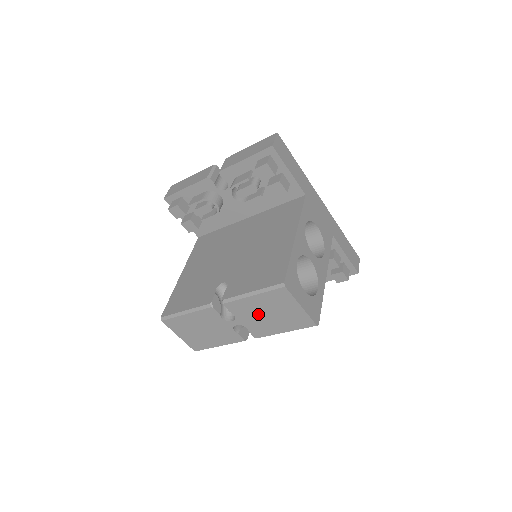
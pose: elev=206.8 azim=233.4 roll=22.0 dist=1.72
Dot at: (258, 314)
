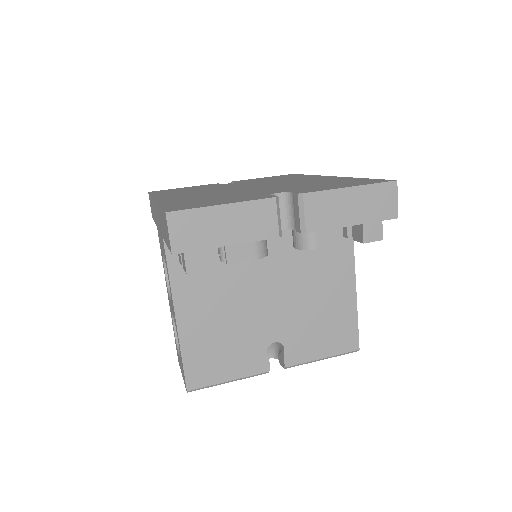
Dot at: occluded
